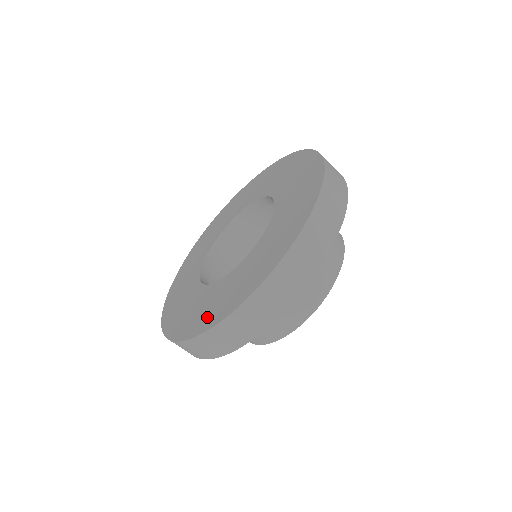
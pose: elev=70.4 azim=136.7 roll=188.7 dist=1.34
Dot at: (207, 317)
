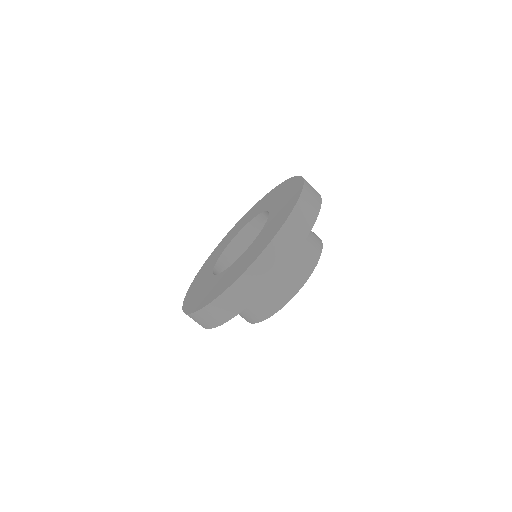
Dot at: (219, 289)
